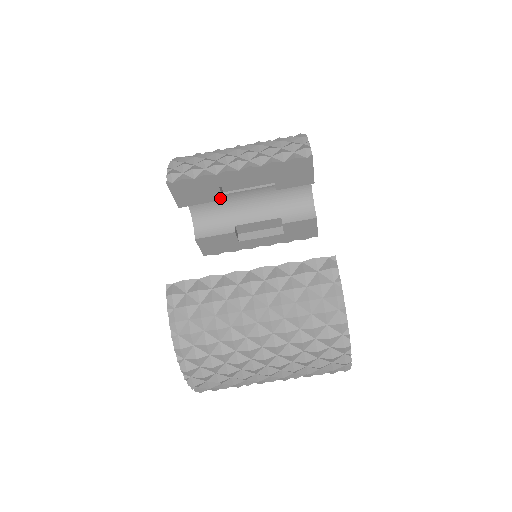
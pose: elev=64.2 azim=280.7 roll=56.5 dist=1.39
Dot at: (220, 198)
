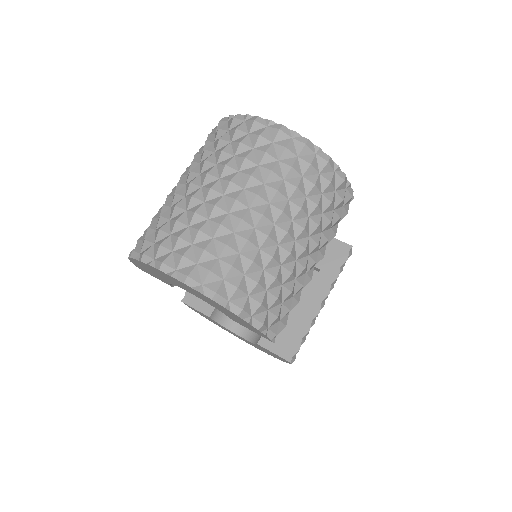
Dot at: occluded
